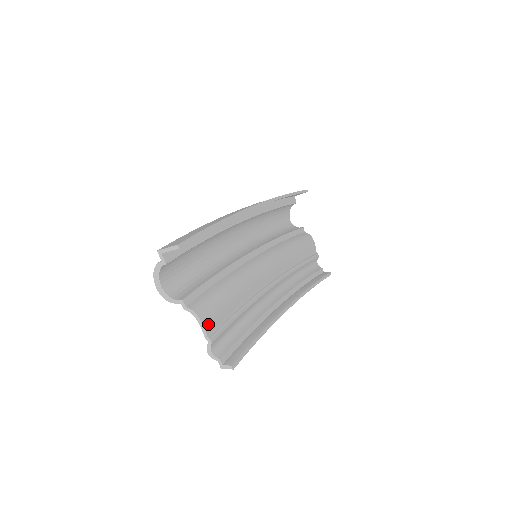
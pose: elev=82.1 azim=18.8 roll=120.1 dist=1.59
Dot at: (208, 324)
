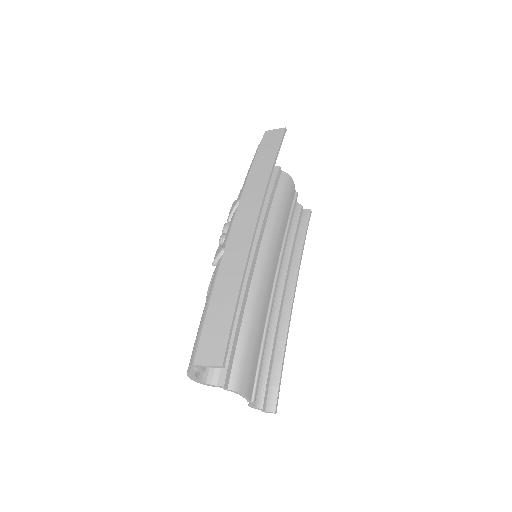
Dot at: (249, 391)
